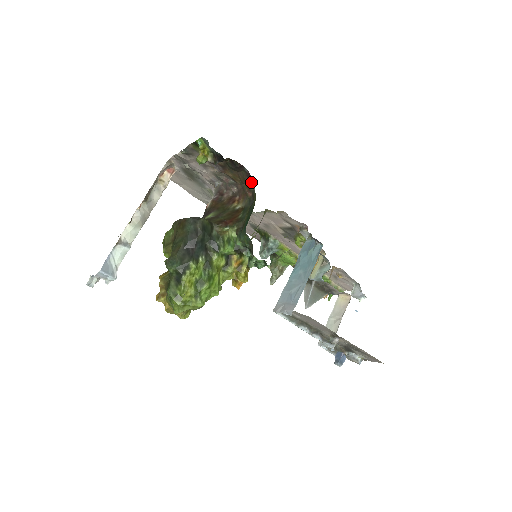
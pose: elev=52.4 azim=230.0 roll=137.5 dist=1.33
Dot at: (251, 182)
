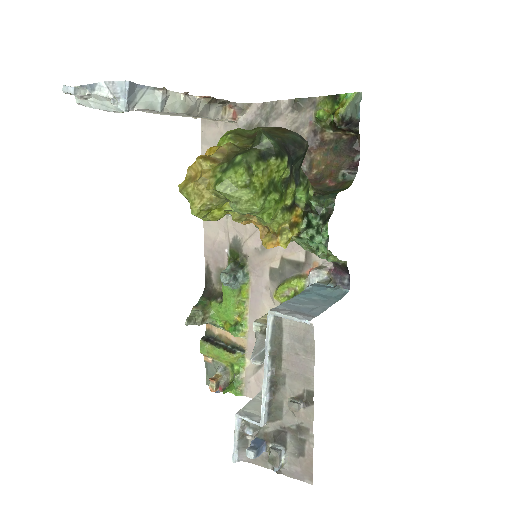
Dot at: (350, 172)
